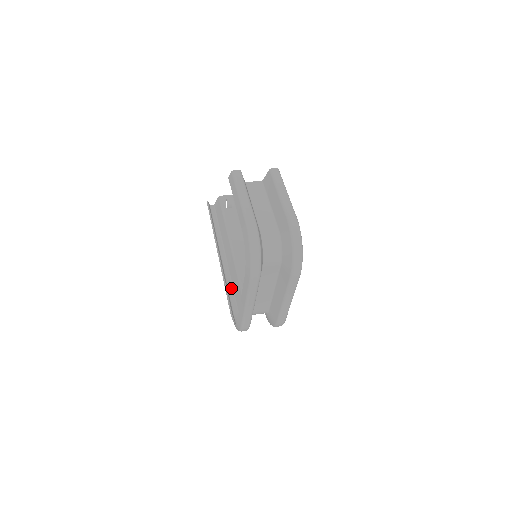
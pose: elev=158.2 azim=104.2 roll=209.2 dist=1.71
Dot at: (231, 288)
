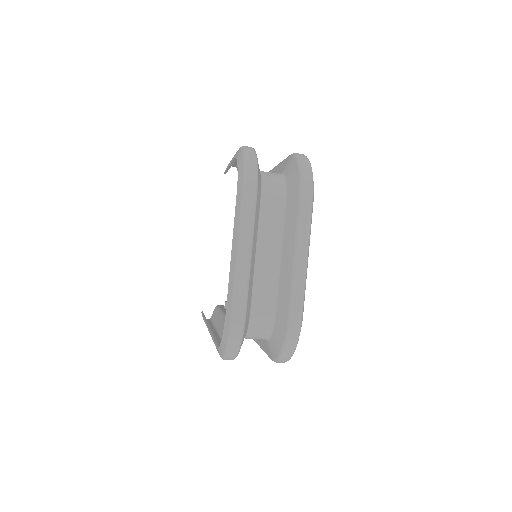
Dot at: occluded
